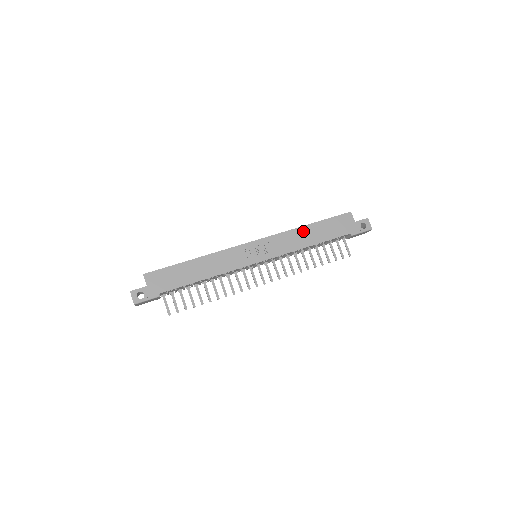
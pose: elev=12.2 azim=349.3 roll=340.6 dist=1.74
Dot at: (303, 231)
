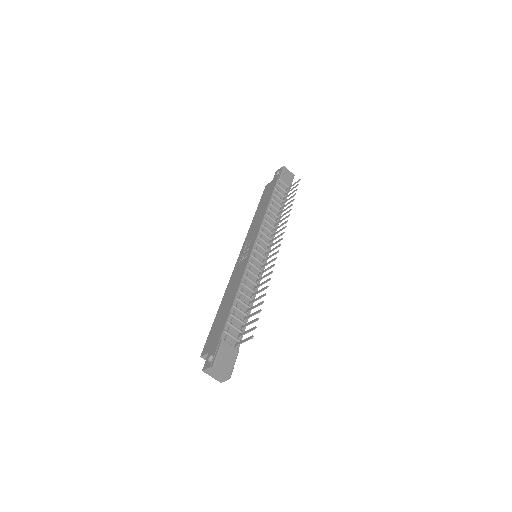
Dot at: (256, 217)
